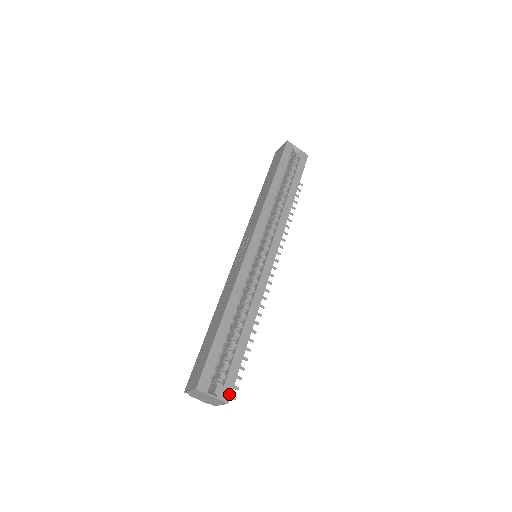
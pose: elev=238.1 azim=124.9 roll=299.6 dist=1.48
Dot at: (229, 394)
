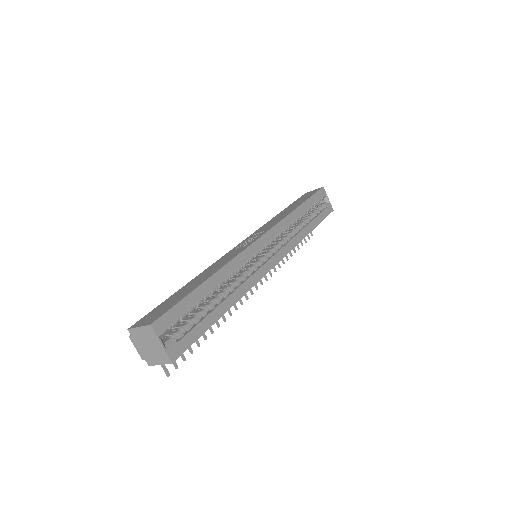
Dot at: (178, 354)
